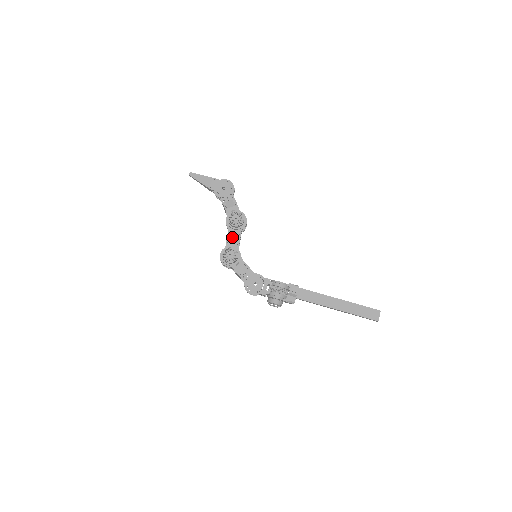
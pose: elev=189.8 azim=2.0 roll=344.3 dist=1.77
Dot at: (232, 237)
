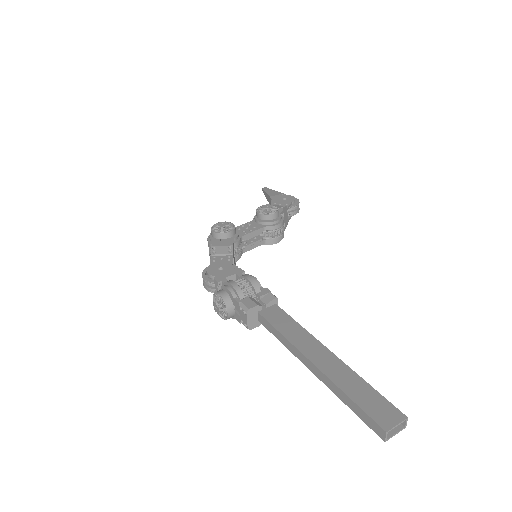
Dot at: (247, 227)
